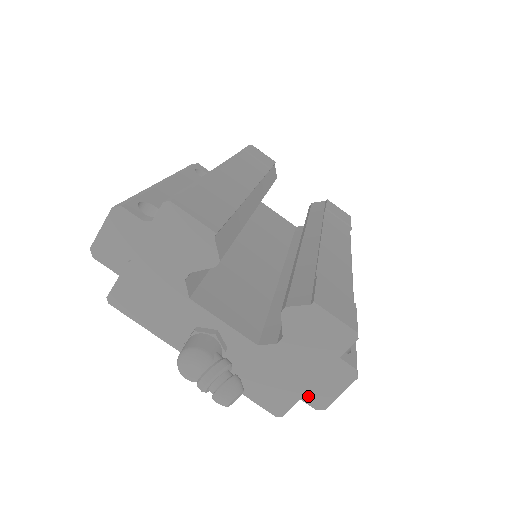
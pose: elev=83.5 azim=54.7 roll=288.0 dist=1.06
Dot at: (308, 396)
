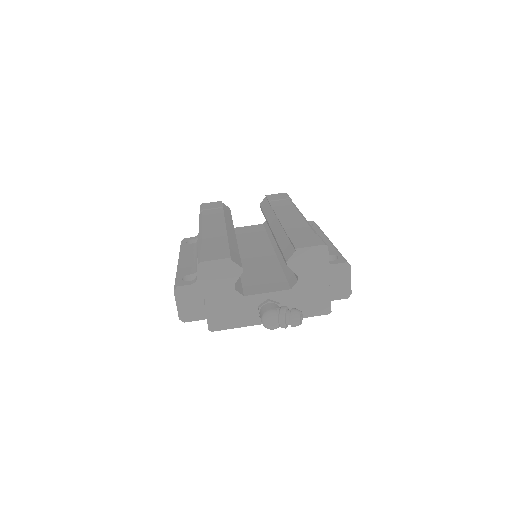
Dot at: (338, 295)
